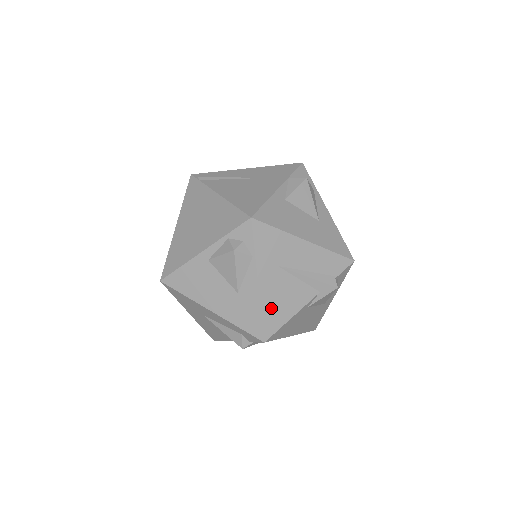
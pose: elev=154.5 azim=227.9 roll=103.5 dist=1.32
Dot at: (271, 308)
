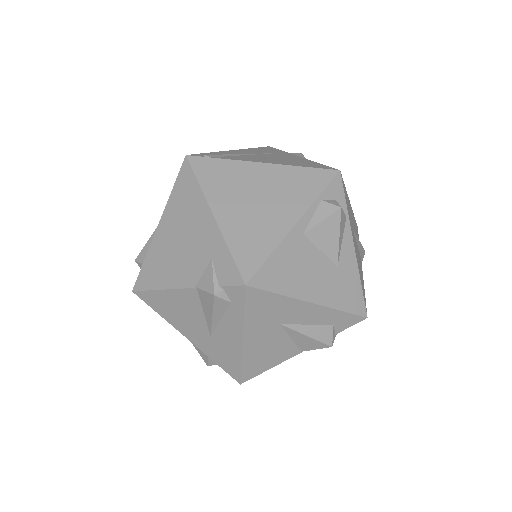
Dot at: (360, 276)
